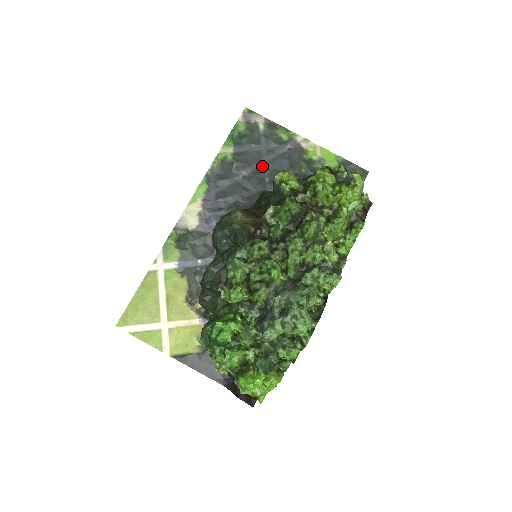
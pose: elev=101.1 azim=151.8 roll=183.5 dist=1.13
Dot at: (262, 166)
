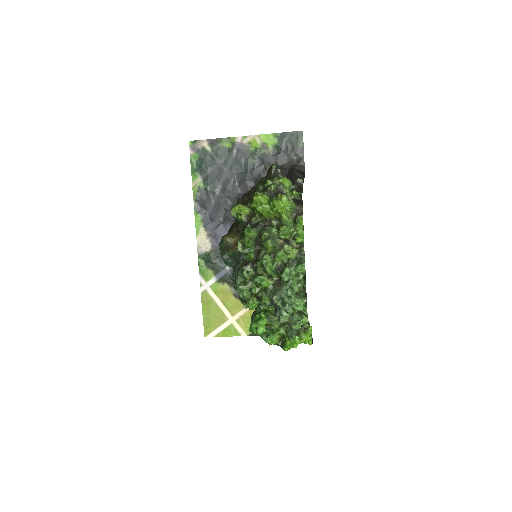
Dot at: (226, 177)
